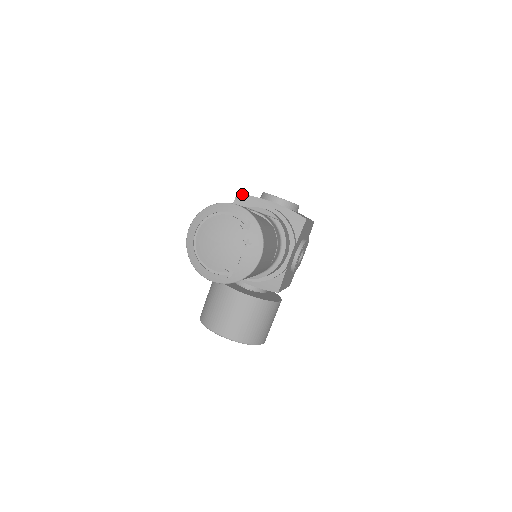
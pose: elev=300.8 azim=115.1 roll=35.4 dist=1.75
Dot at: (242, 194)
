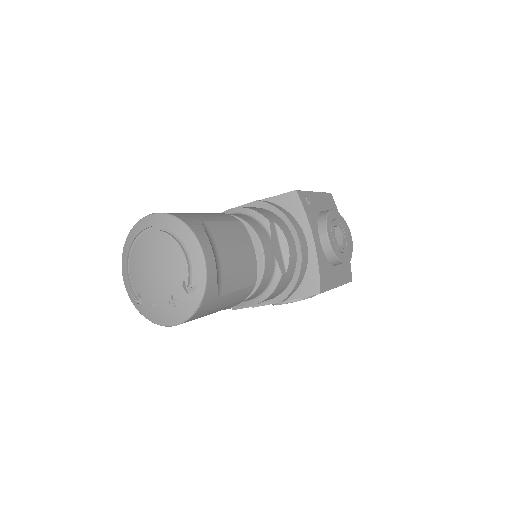
Dot at: (299, 196)
